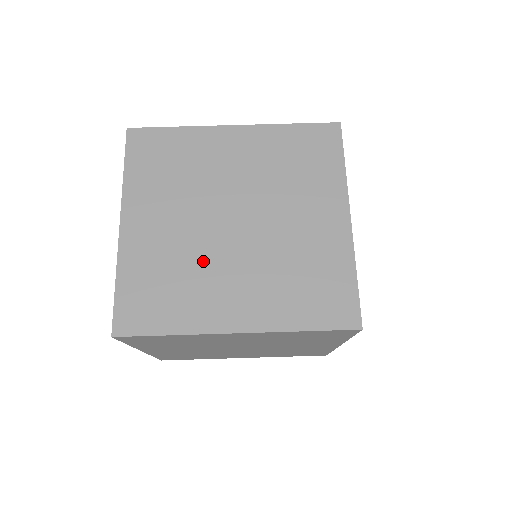
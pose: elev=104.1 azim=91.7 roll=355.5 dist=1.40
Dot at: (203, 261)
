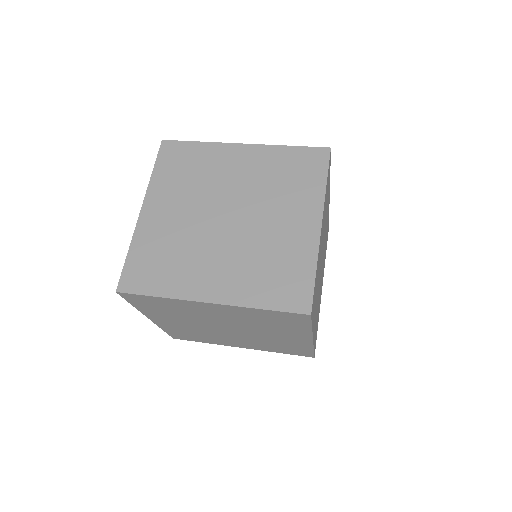
Dot at: (196, 245)
